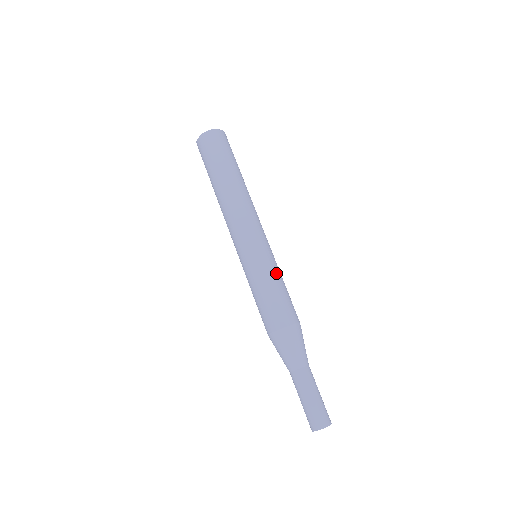
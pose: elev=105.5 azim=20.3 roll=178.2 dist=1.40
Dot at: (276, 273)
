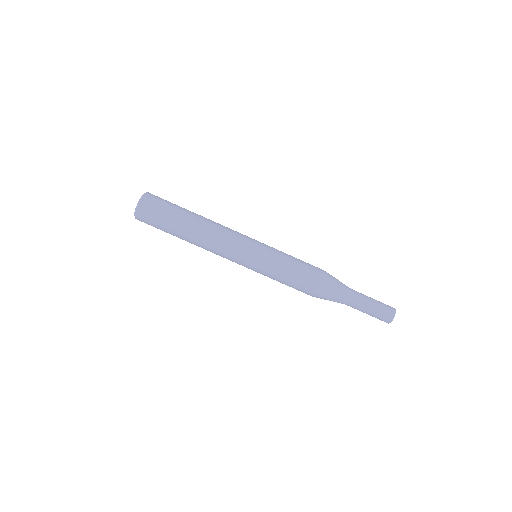
Dot at: (283, 252)
